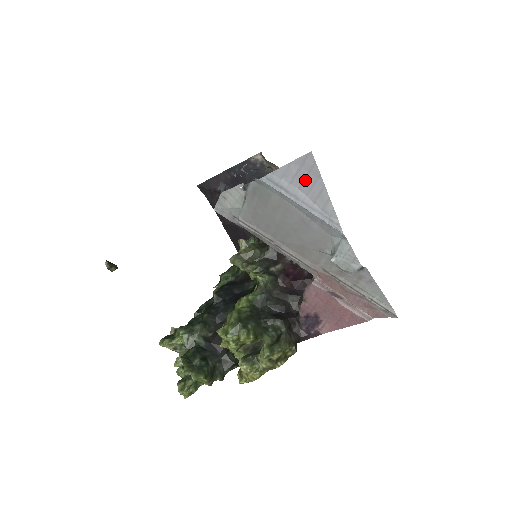
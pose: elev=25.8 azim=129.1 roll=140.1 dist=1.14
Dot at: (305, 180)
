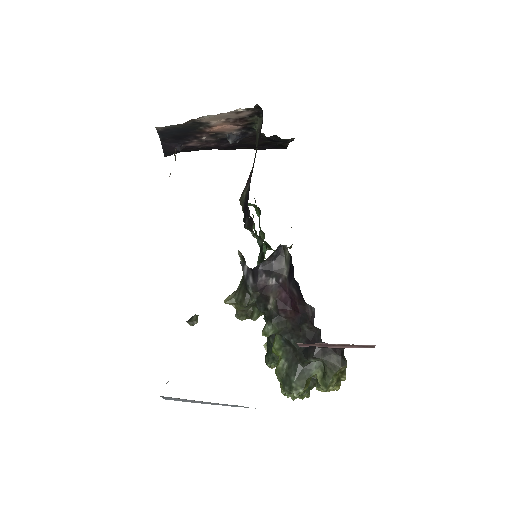
Dot at: occluded
